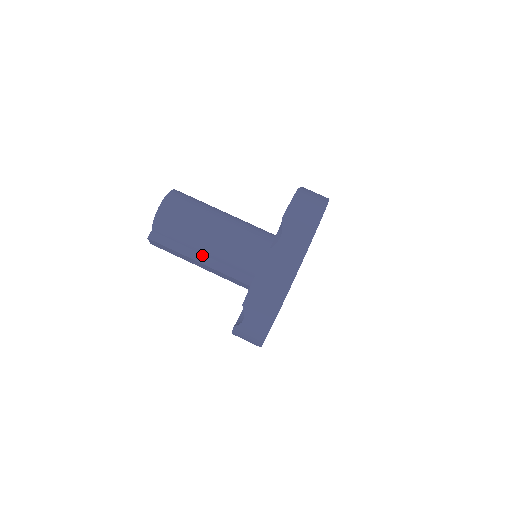
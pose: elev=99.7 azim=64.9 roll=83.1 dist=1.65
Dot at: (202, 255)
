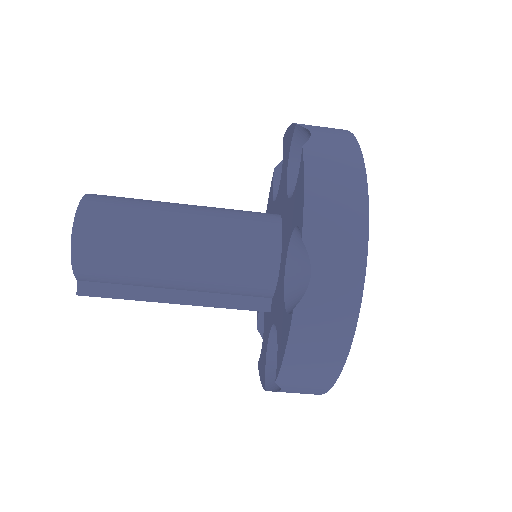
Dot at: (174, 291)
